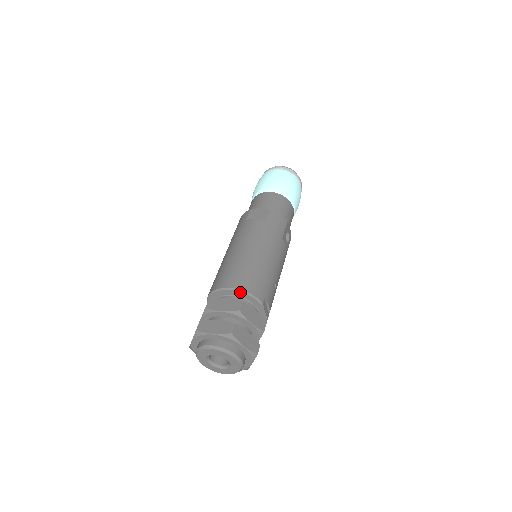
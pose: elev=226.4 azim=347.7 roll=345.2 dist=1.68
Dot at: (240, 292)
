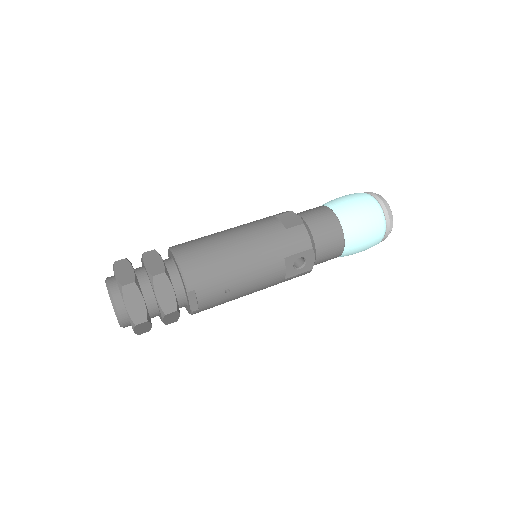
Dot at: (177, 264)
